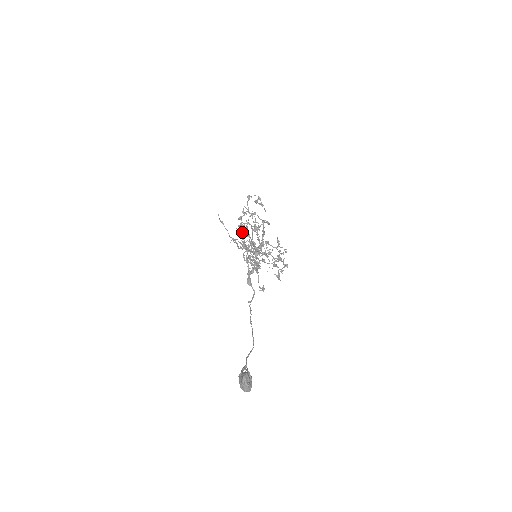
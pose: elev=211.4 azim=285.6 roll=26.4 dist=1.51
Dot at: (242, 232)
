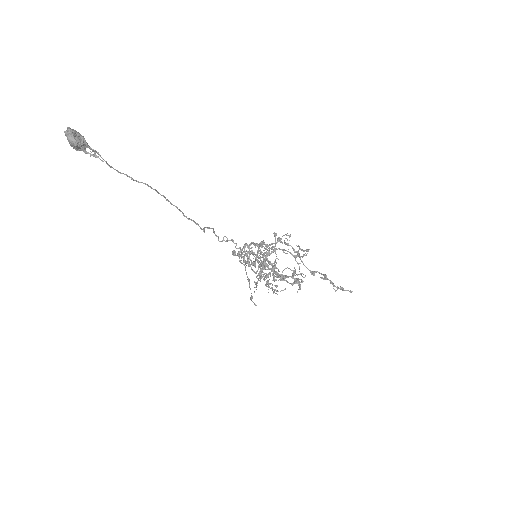
Dot at: occluded
